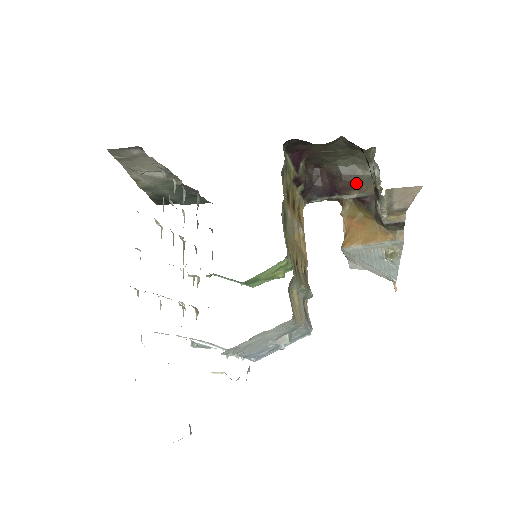
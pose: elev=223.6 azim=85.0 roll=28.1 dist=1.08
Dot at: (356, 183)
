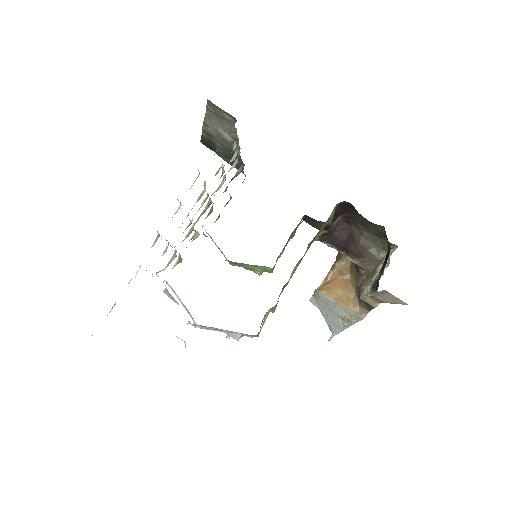
Dot at: (364, 256)
